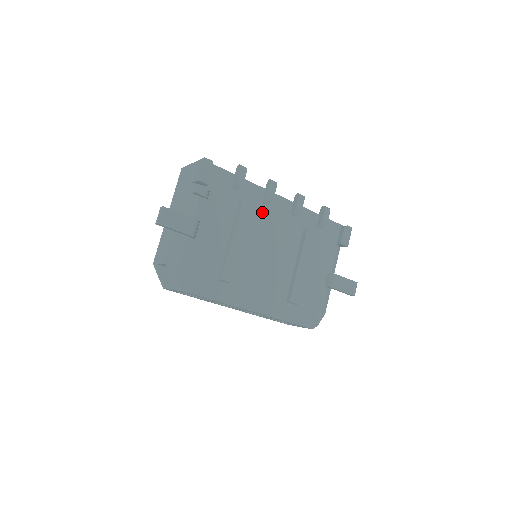
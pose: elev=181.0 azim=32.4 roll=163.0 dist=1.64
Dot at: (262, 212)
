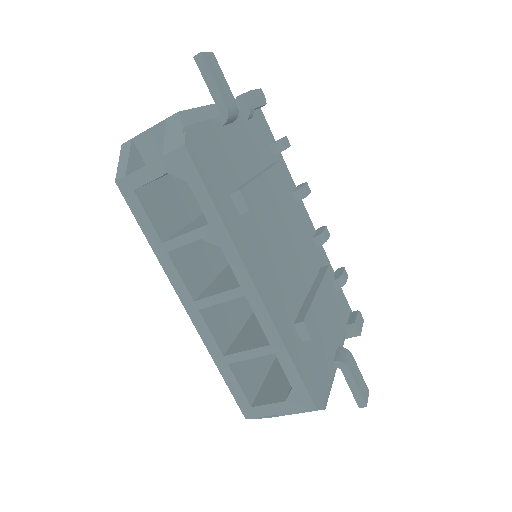
Dot at: (289, 200)
